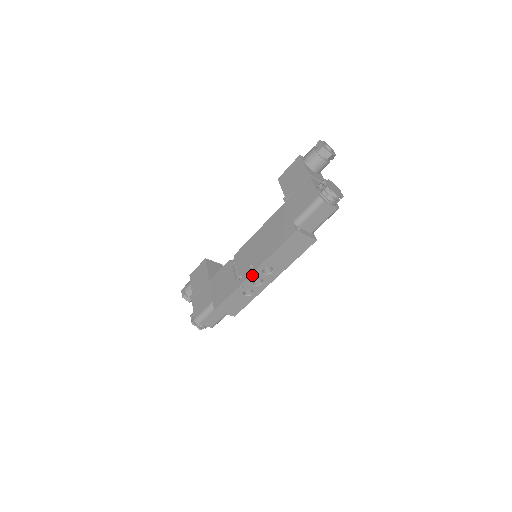
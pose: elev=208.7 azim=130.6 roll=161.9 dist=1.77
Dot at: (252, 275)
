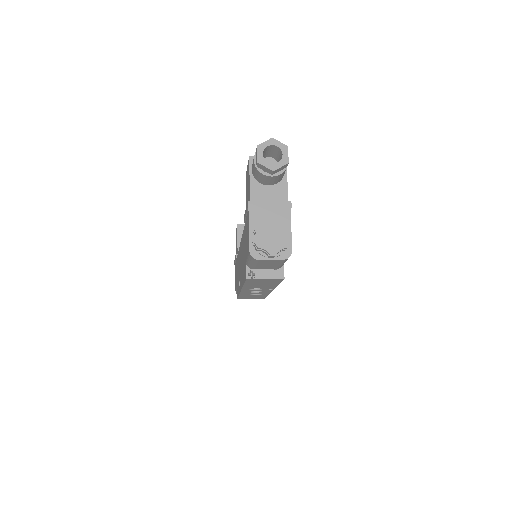
Dot at: (243, 291)
